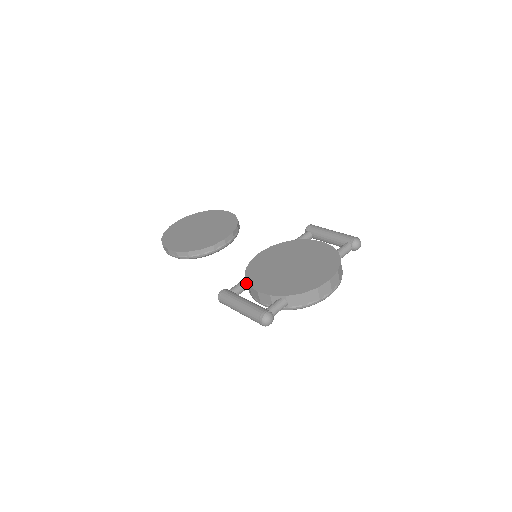
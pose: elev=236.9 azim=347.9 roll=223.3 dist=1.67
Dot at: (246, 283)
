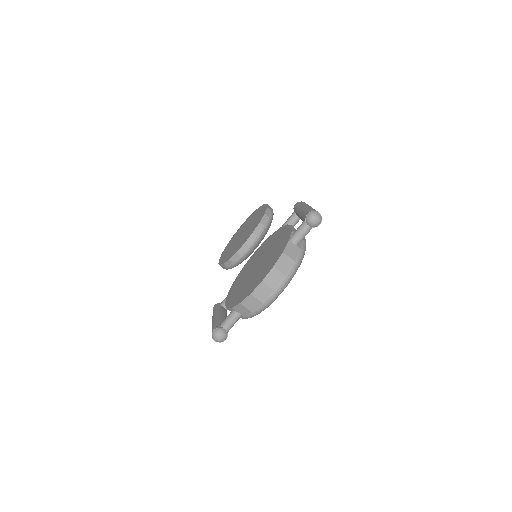
Dot at: occluded
